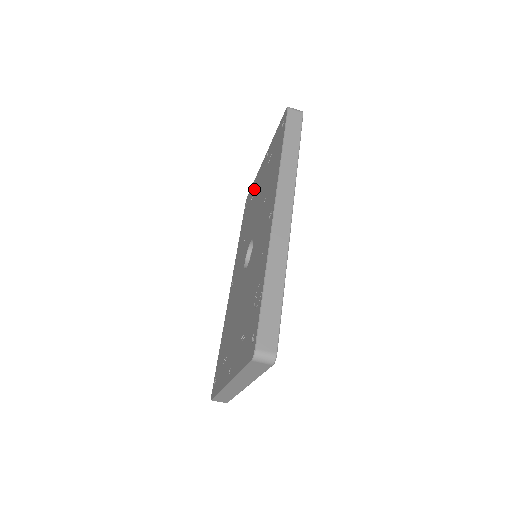
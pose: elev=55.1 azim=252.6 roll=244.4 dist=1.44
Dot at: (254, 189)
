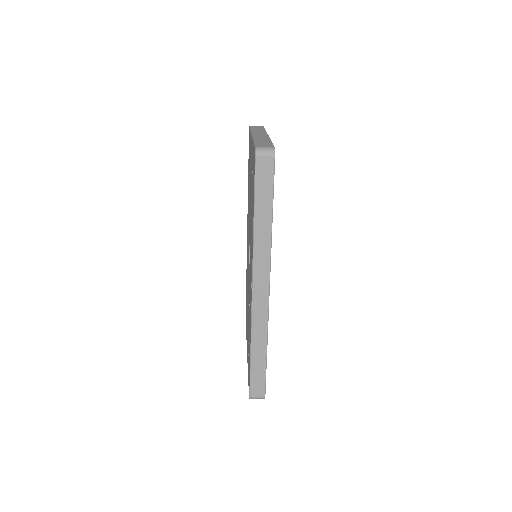
Dot at: occluded
